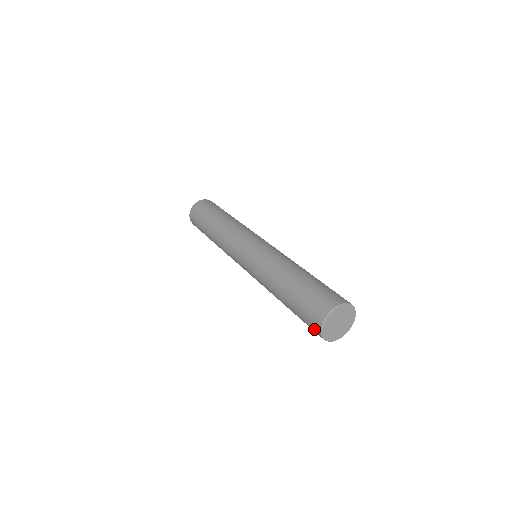
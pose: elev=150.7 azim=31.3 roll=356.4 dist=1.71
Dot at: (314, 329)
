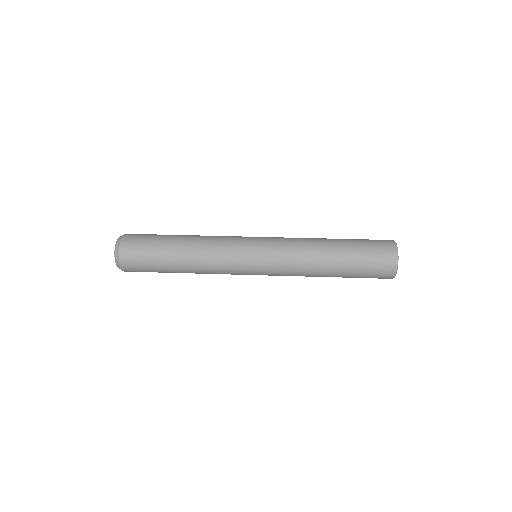
Dot at: (385, 276)
